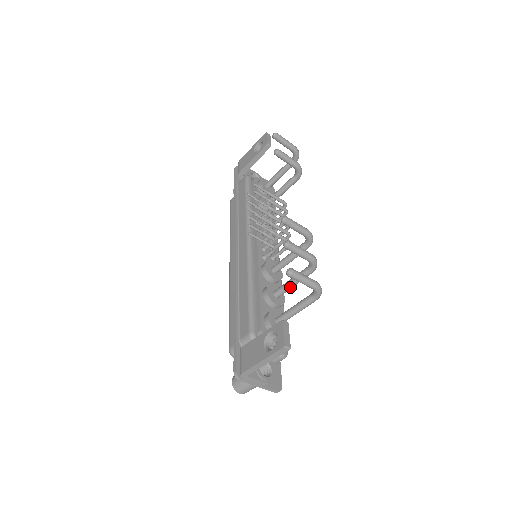
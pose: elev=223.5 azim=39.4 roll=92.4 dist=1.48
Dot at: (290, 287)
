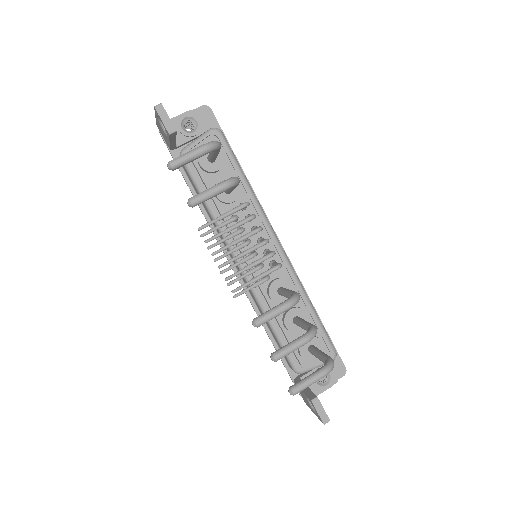
Dot at: occluded
